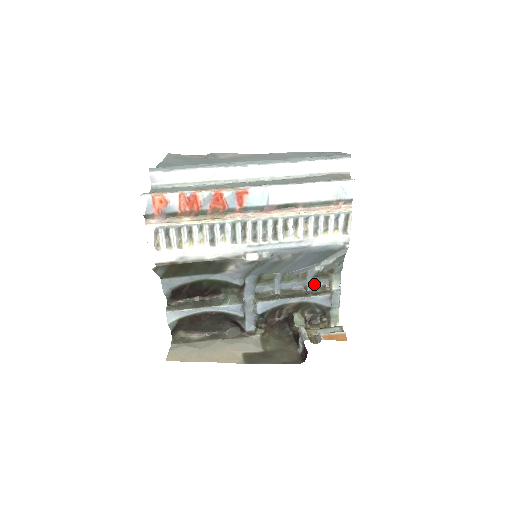
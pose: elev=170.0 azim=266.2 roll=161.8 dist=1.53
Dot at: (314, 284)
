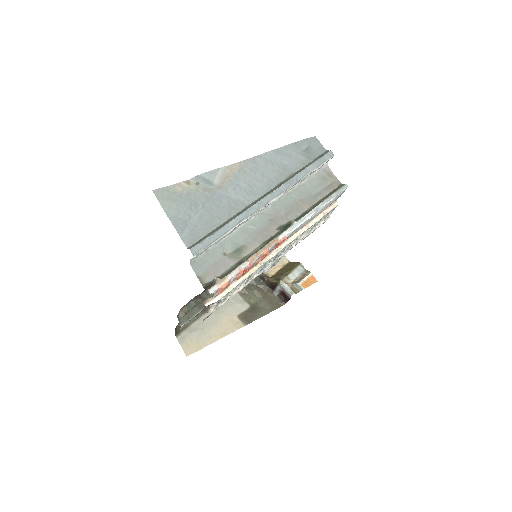
Dot at: occluded
